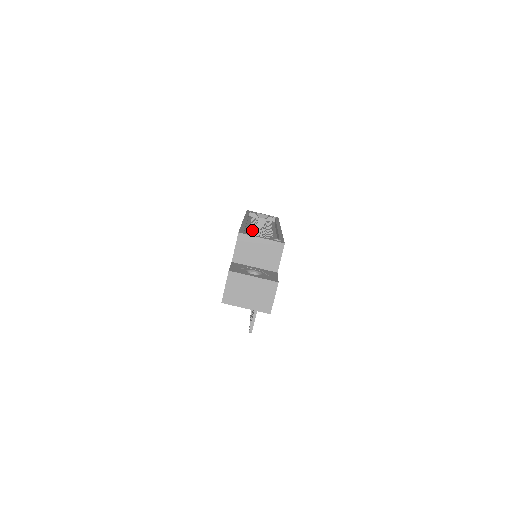
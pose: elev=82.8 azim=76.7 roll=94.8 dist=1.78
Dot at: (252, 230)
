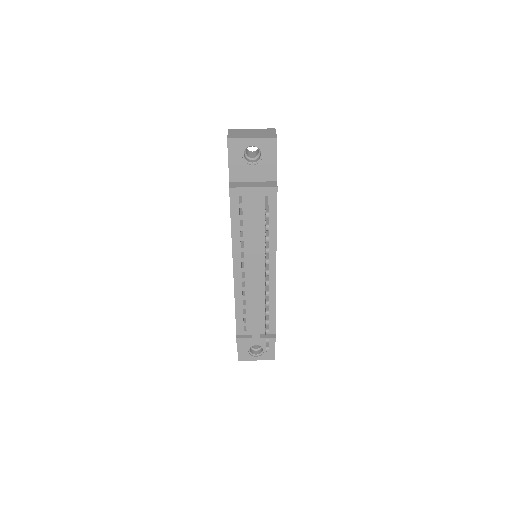
Dot at: occluded
